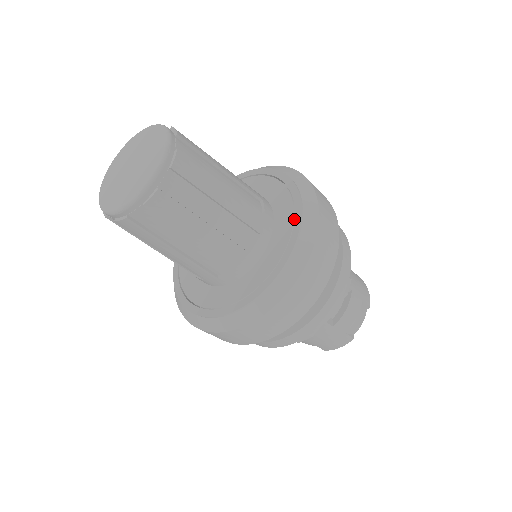
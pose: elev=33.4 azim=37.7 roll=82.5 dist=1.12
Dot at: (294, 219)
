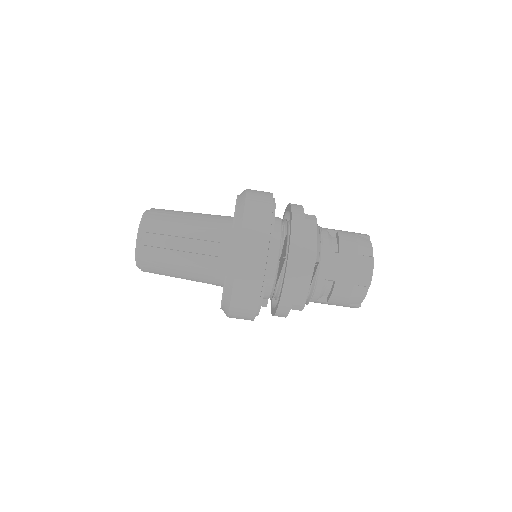
Dot at: occluded
